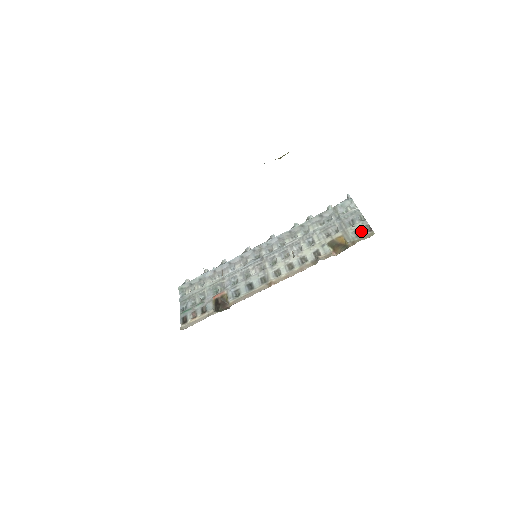
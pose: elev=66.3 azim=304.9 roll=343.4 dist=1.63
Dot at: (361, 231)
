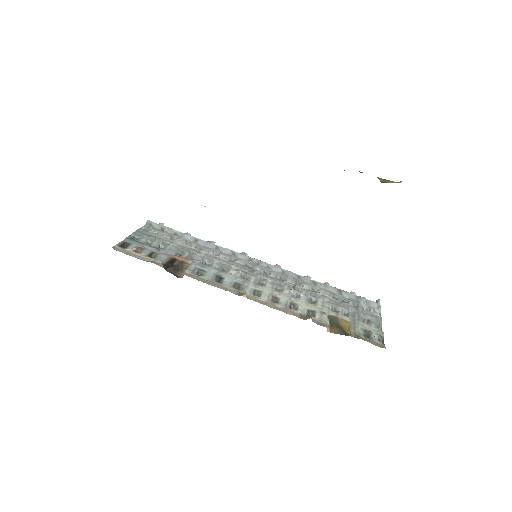
Dot at: (372, 335)
